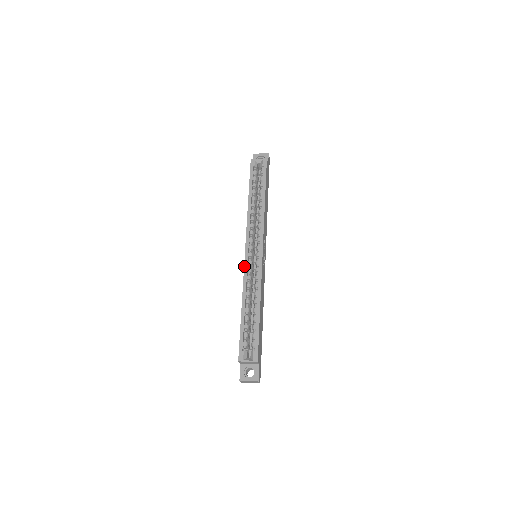
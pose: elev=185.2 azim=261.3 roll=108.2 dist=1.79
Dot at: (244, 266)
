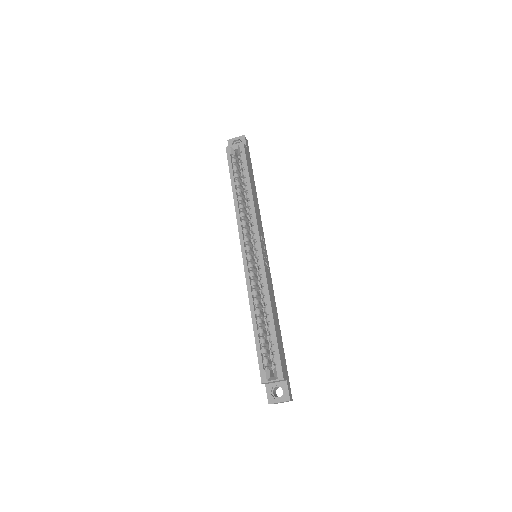
Dot at: occluded
